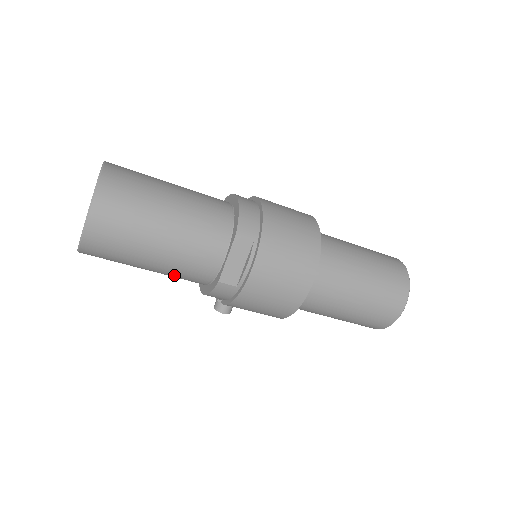
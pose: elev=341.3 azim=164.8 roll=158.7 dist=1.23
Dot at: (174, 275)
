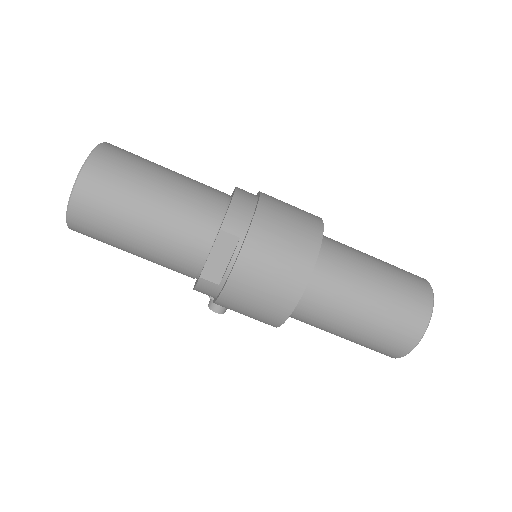
Dot at: (161, 264)
